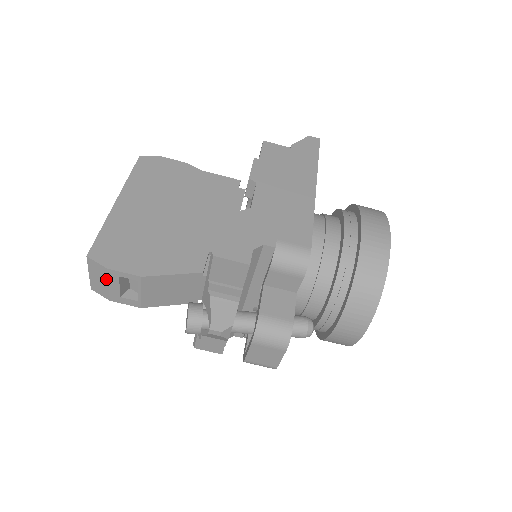
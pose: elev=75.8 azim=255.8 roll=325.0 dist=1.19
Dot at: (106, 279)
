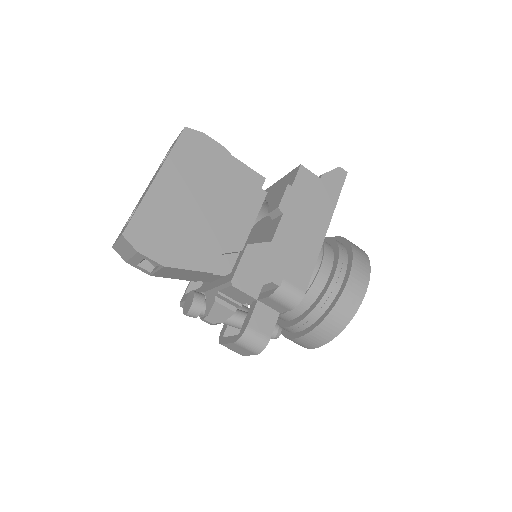
Dot at: (132, 254)
